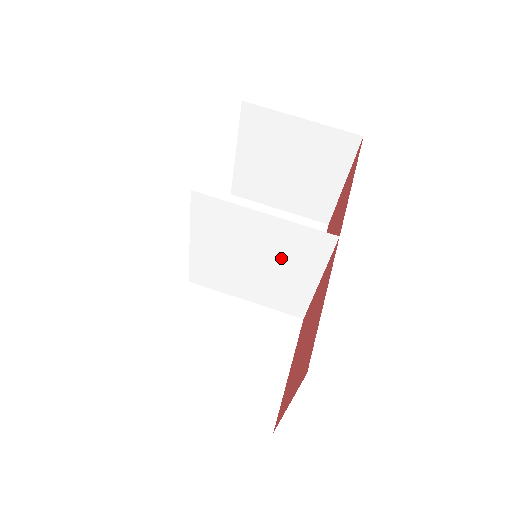
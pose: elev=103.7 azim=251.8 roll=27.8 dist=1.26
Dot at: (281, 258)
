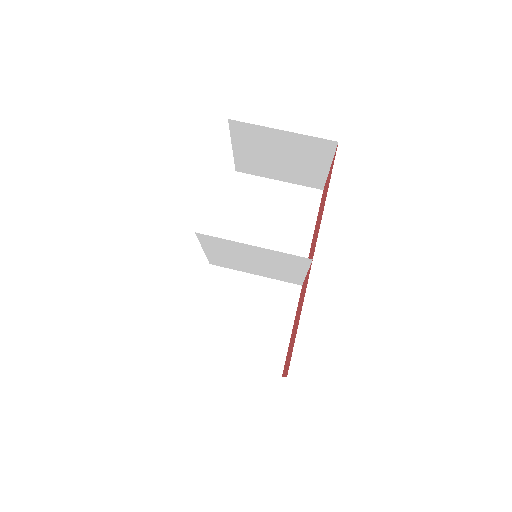
Dot at: (274, 262)
